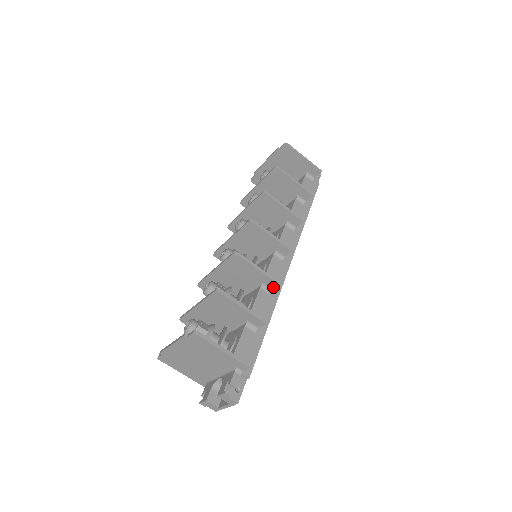
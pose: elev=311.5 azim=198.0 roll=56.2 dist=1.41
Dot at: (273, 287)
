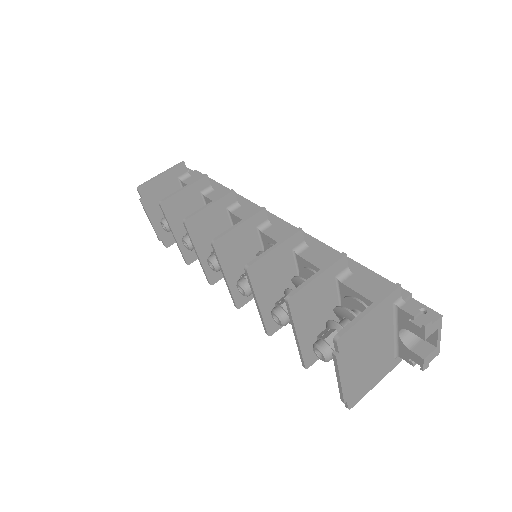
Dot at: (301, 239)
